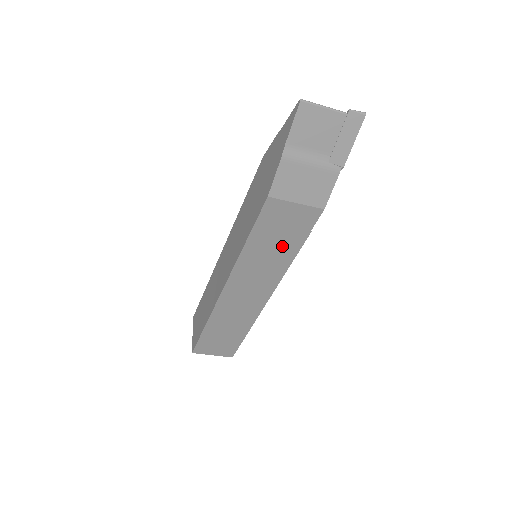
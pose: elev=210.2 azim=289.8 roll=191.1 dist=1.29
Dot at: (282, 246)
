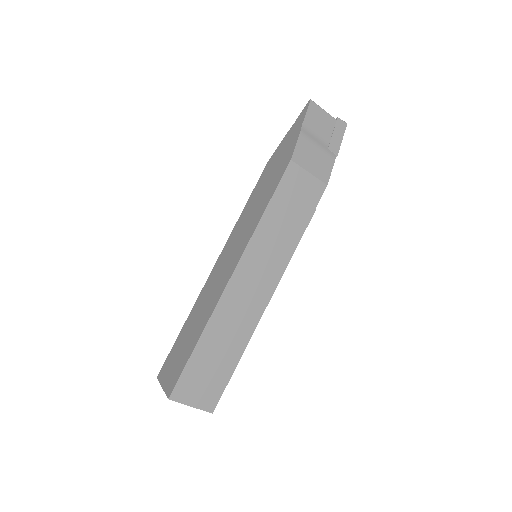
Dot at: (292, 222)
